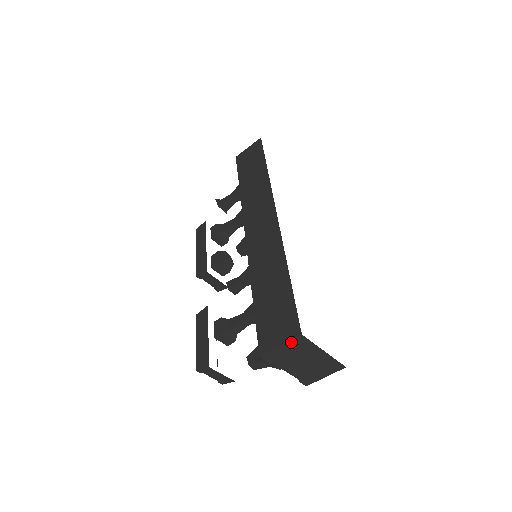
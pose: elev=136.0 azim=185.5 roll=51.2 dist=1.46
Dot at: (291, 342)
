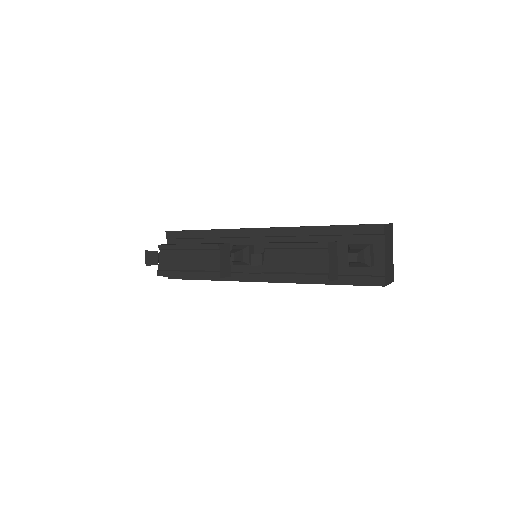
Dot at: (390, 225)
